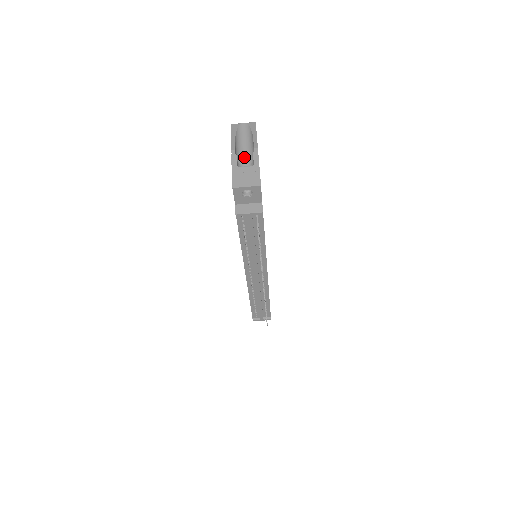
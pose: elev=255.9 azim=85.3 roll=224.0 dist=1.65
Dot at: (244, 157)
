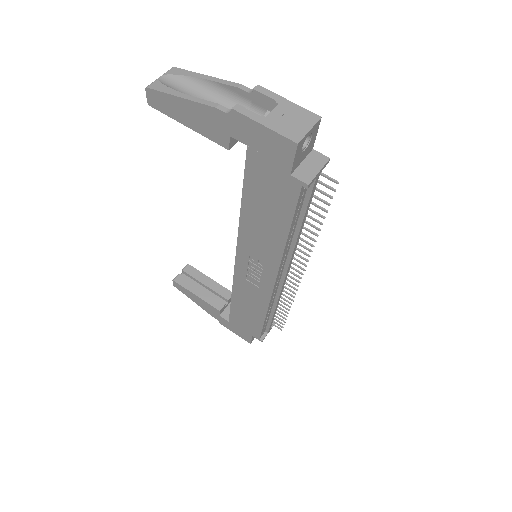
Dot at: occluded
